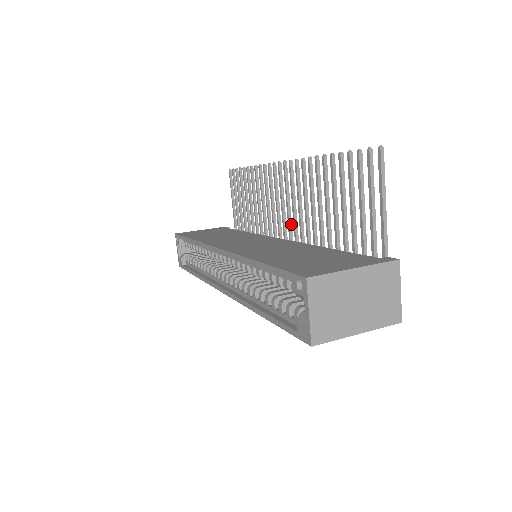
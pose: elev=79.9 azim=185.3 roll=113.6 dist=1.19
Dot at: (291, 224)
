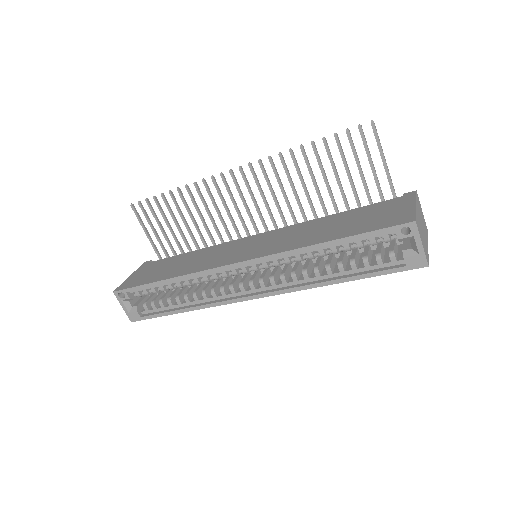
Dot at: occluded
